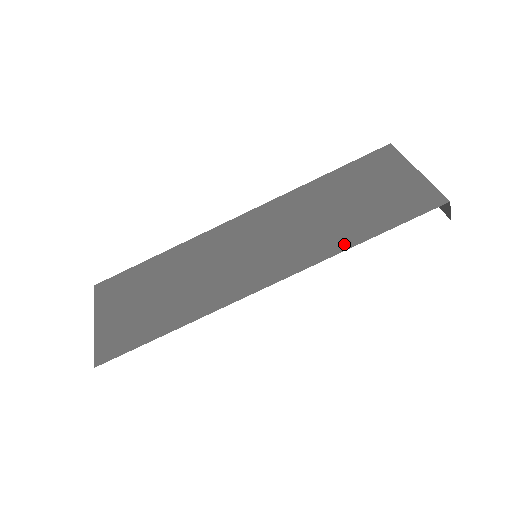
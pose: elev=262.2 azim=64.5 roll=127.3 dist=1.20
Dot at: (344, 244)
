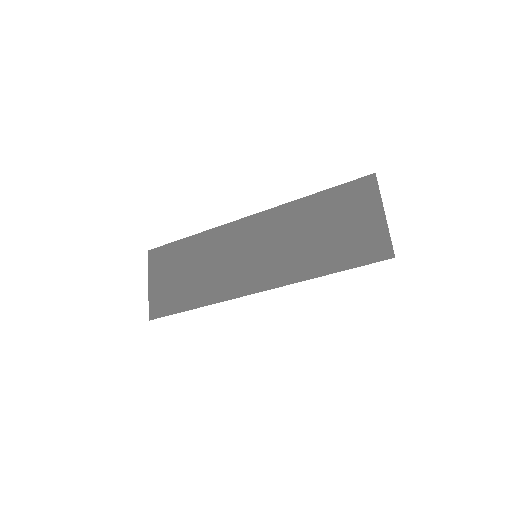
Dot at: (312, 273)
